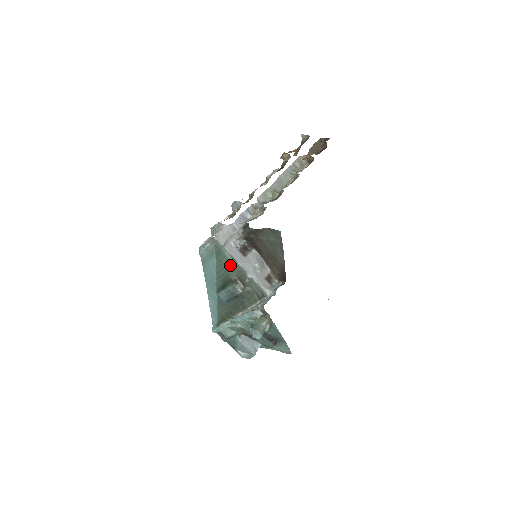
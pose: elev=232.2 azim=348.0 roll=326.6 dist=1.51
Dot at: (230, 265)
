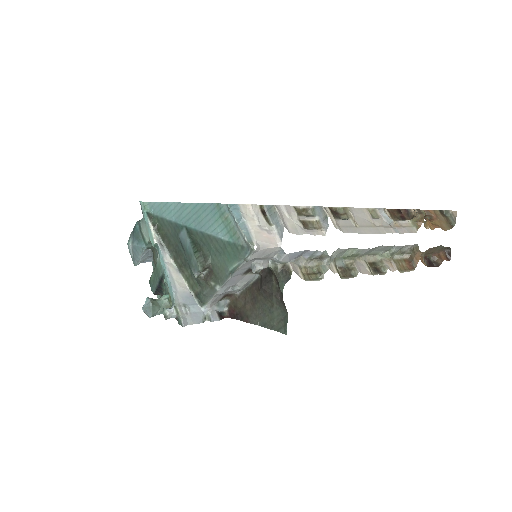
Dot at: (224, 263)
